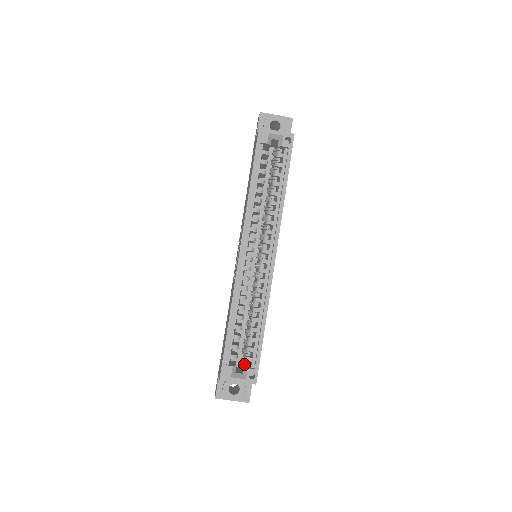
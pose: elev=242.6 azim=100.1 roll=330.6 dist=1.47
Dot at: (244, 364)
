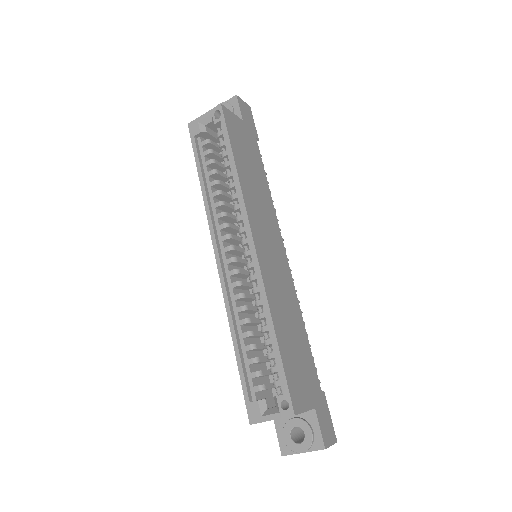
Dot at: occluded
